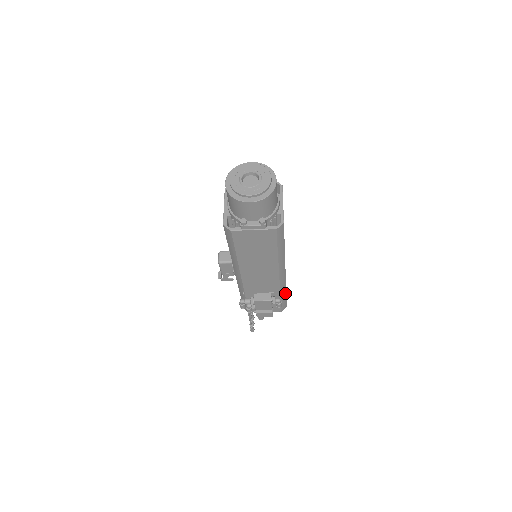
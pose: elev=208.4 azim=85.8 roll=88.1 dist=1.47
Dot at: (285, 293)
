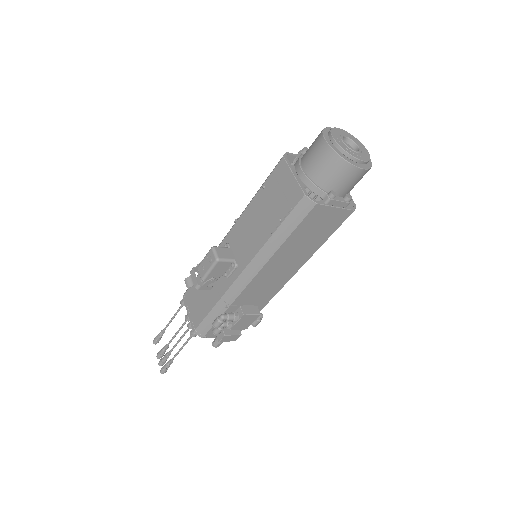
Dot at: occluded
